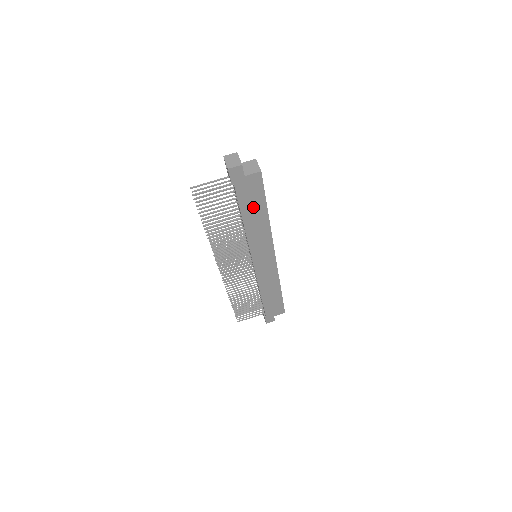
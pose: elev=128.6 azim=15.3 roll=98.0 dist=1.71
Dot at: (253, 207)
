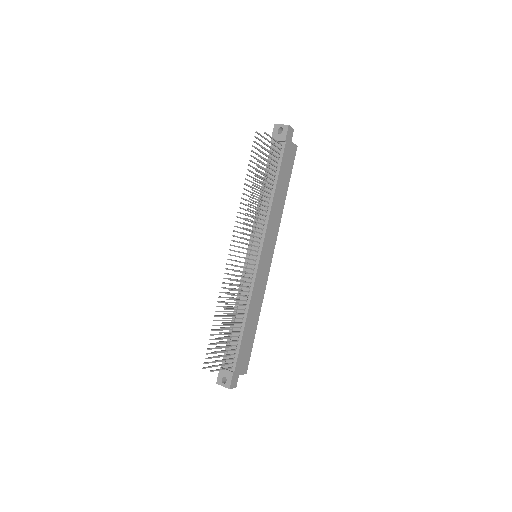
Dot at: (283, 179)
